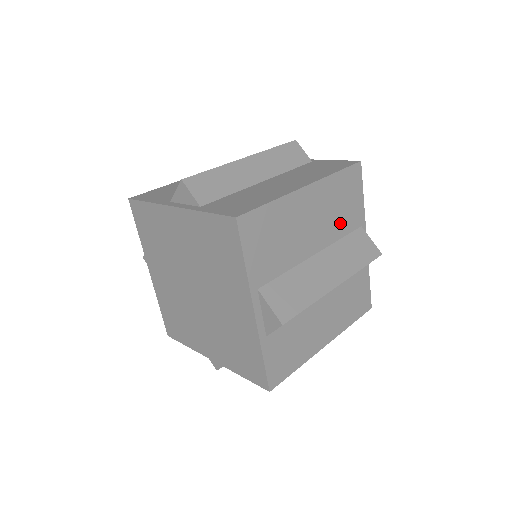
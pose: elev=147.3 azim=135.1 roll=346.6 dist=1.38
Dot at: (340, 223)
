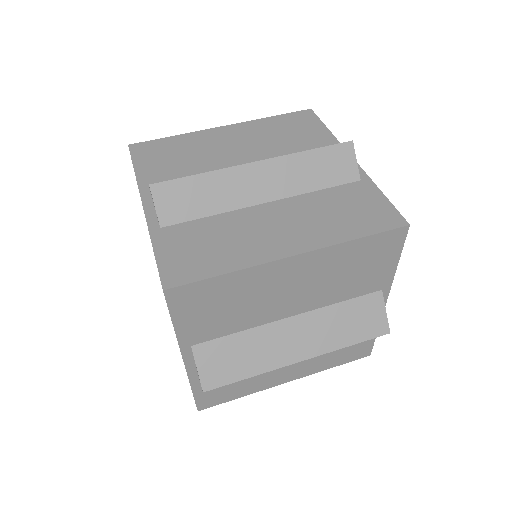
Dot at: (344, 288)
